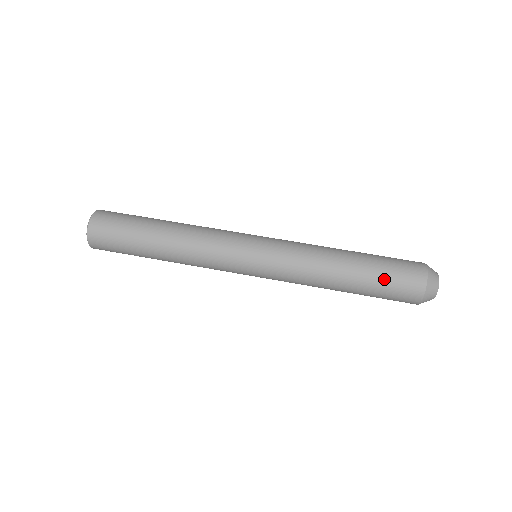
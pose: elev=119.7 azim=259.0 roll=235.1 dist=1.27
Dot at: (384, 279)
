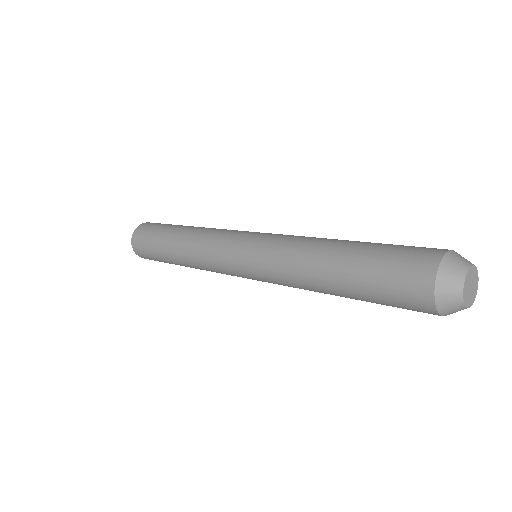
Dot at: (376, 265)
